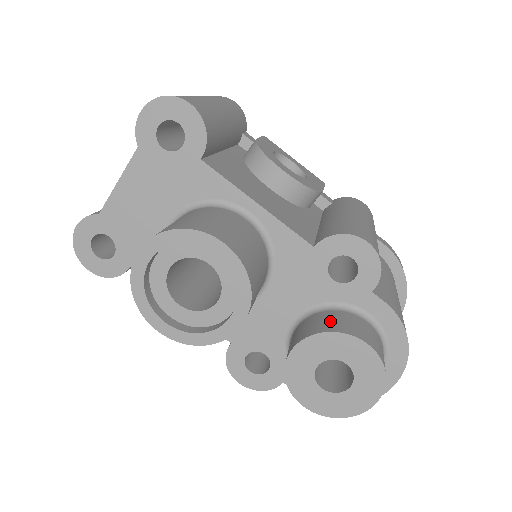
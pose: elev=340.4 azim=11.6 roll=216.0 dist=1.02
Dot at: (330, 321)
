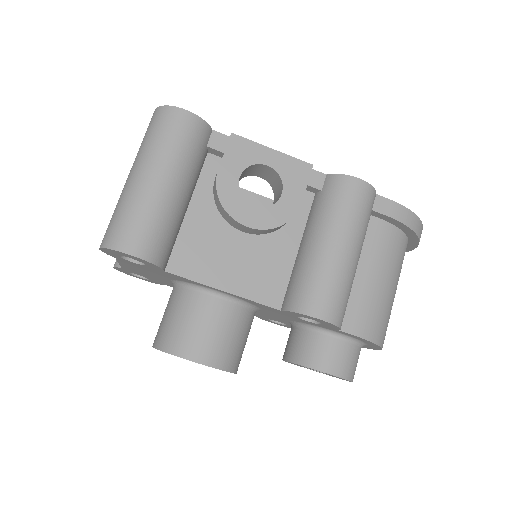
Dot at: (306, 349)
